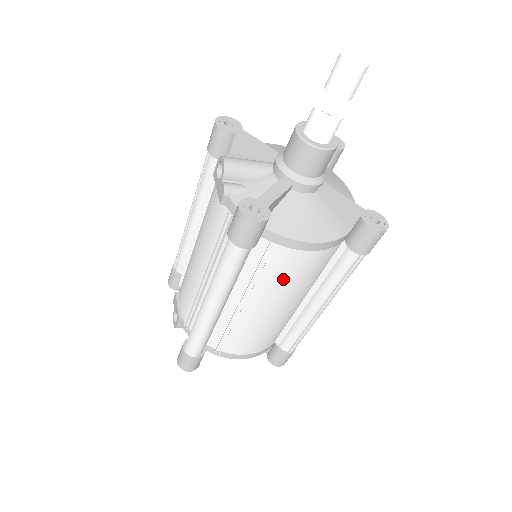
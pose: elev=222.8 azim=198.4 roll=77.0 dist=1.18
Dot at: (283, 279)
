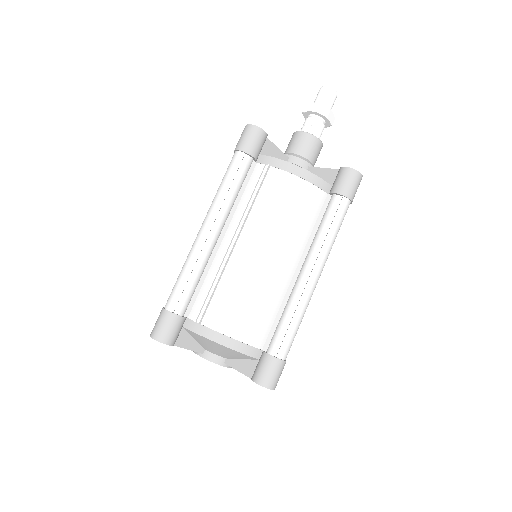
Dot at: (274, 207)
